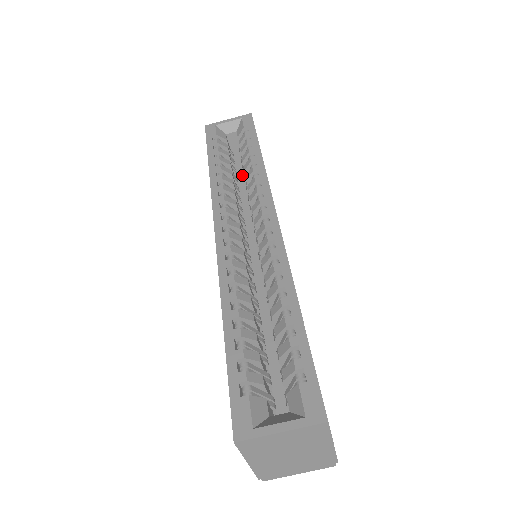
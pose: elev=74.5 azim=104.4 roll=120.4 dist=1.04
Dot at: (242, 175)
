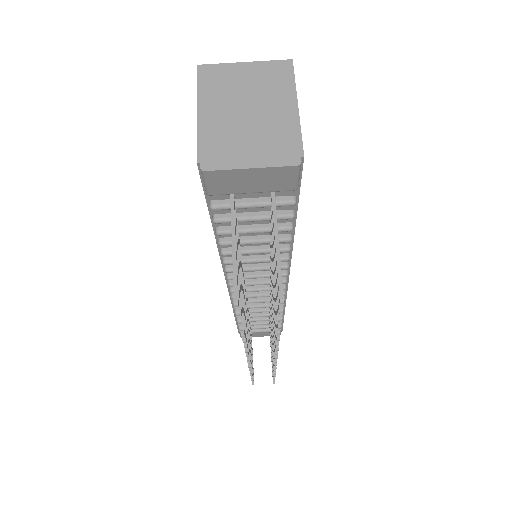
Dot at: occluded
